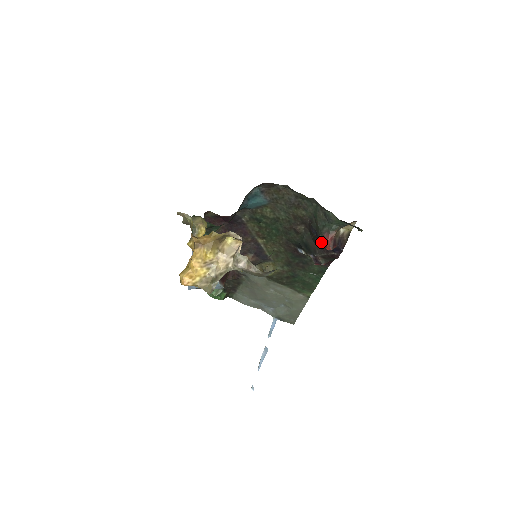
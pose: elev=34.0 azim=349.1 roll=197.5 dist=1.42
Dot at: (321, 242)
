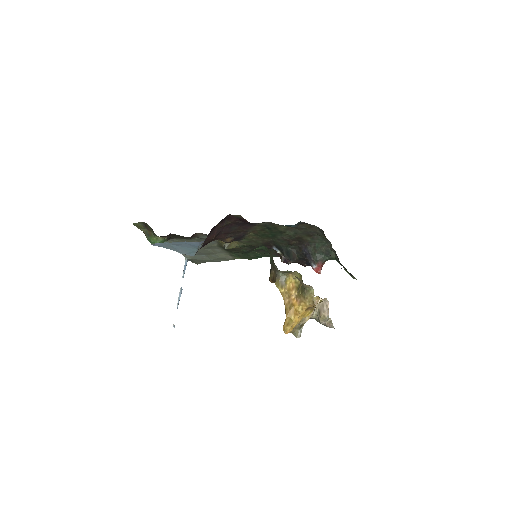
Dot at: (305, 258)
